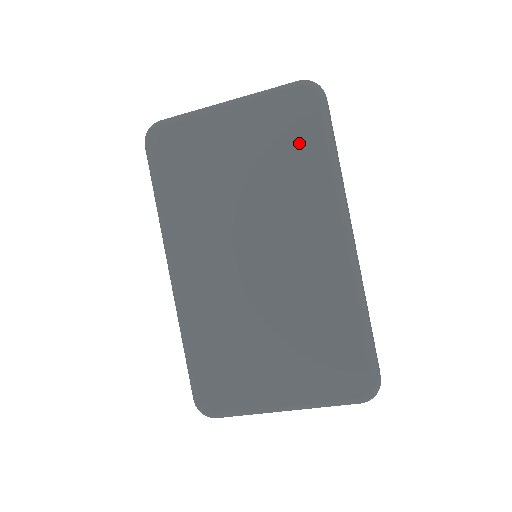
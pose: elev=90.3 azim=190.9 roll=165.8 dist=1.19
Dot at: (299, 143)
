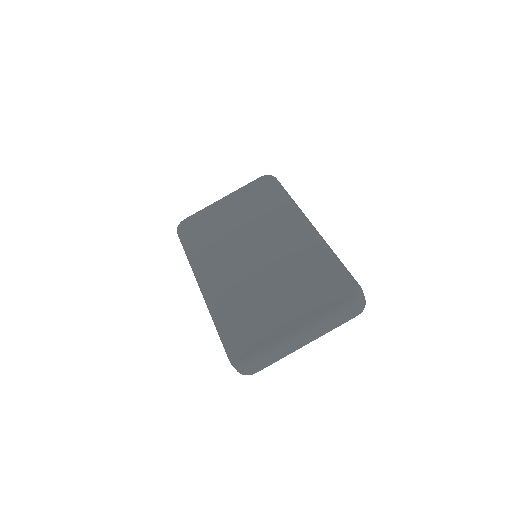
Dot at: (267, 197)
